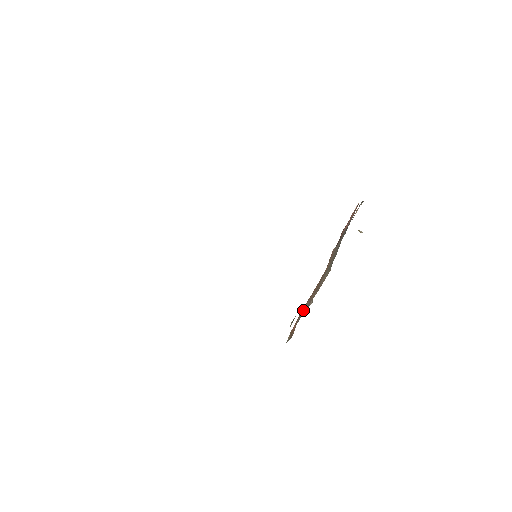
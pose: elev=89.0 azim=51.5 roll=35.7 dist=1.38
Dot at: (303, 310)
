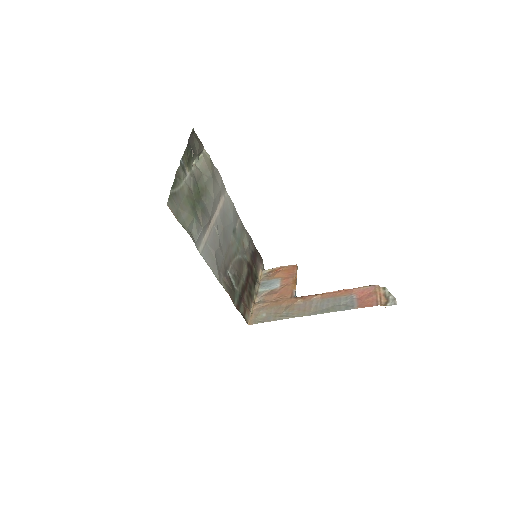
Dot at: (276, 282)
